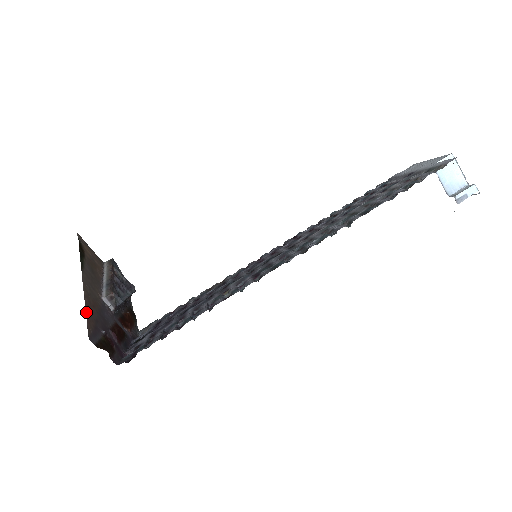
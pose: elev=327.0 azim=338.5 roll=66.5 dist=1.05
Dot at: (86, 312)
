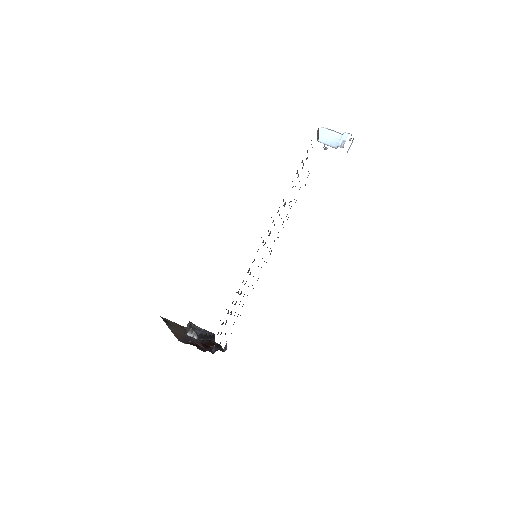
Dot at: (174, 335)
